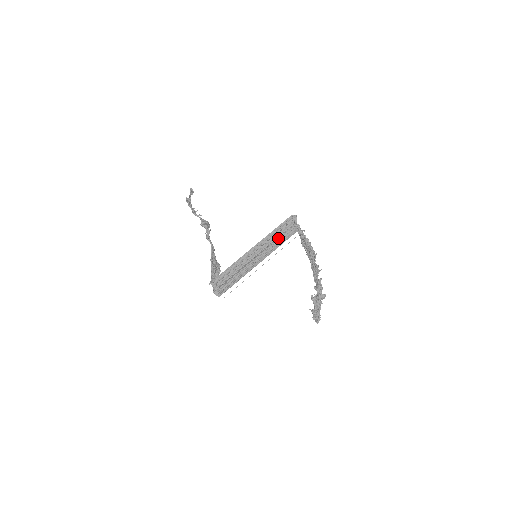
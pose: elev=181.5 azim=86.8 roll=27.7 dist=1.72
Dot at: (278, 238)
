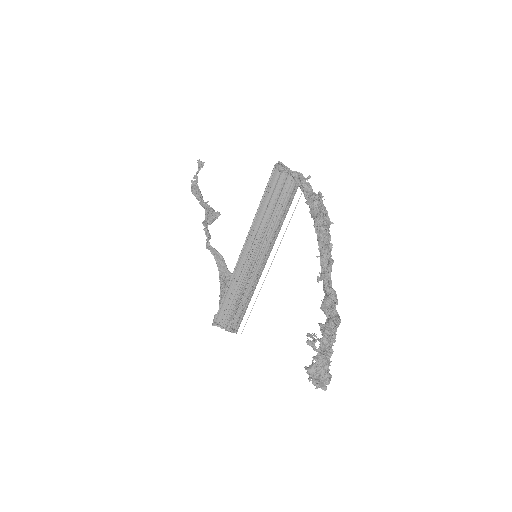
Dot at: (276, 211)
